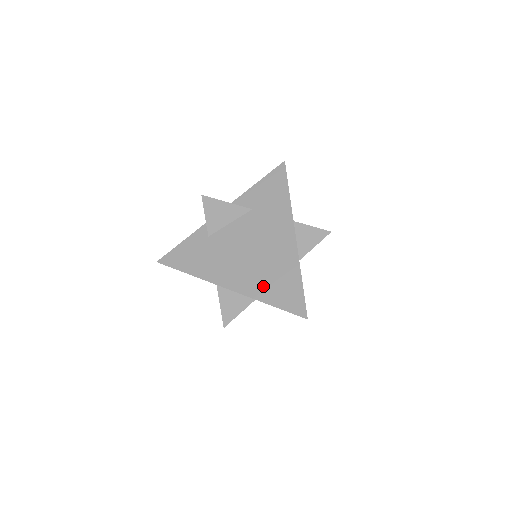
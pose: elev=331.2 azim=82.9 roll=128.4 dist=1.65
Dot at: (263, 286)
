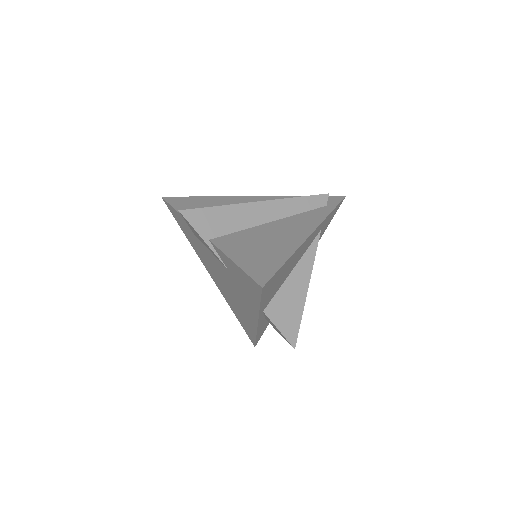
Dot at: (232, 306)
